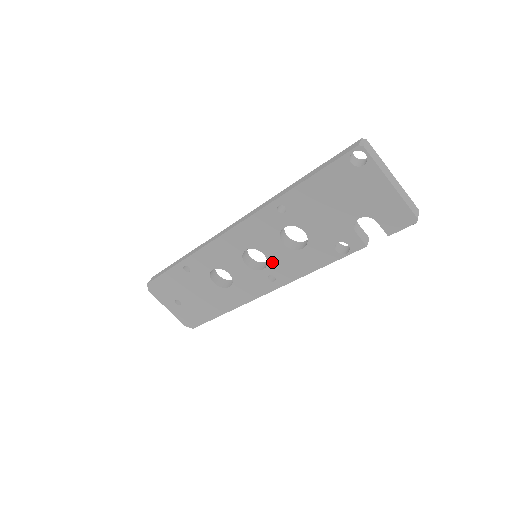
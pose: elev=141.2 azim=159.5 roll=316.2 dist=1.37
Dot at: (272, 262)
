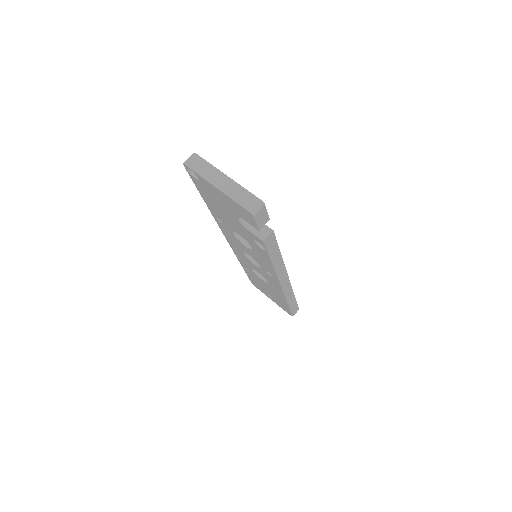
Dot at: (257, 261)
